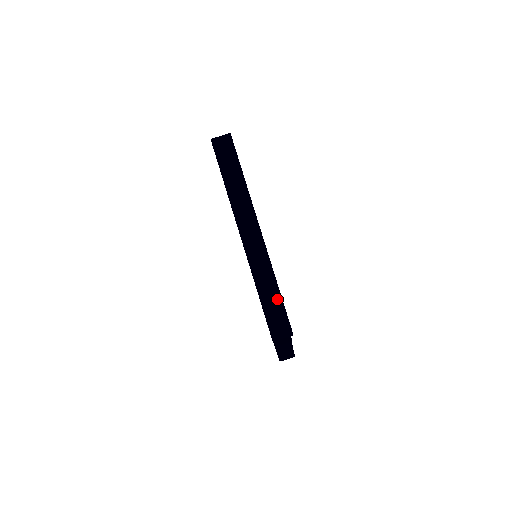
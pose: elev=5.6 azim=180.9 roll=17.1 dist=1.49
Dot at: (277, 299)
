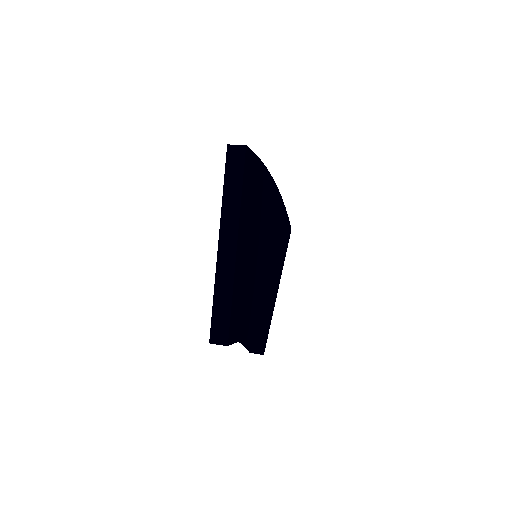
Dot at: (227, 310)
